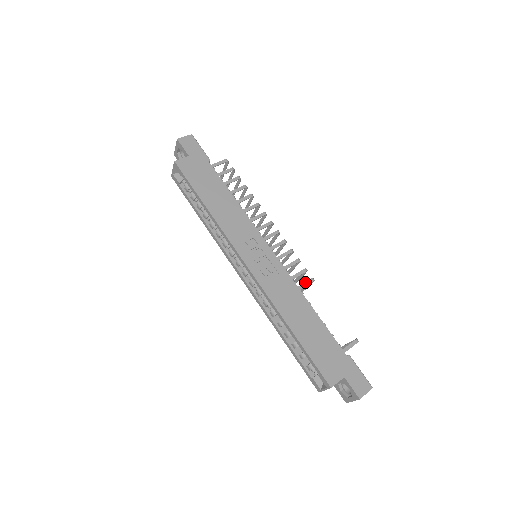
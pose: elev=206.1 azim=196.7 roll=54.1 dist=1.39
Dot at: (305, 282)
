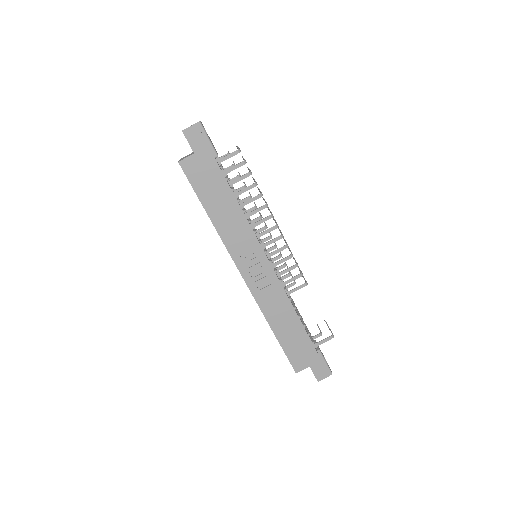
Dot at: (297, 287)
